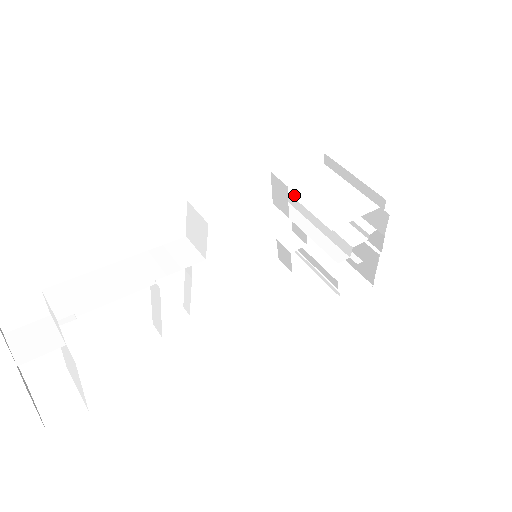
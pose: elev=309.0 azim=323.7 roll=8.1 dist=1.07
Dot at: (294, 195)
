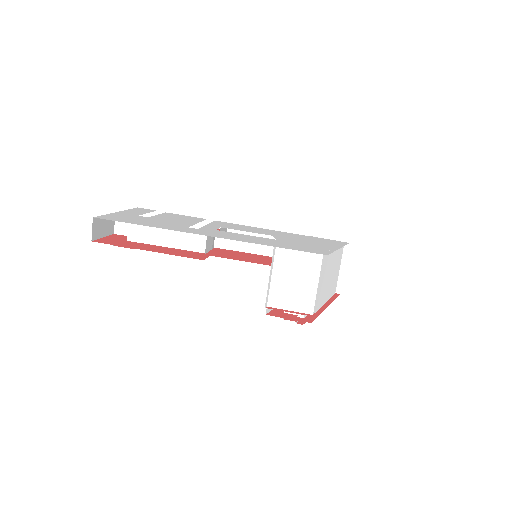
Dot at: (274, 269)
